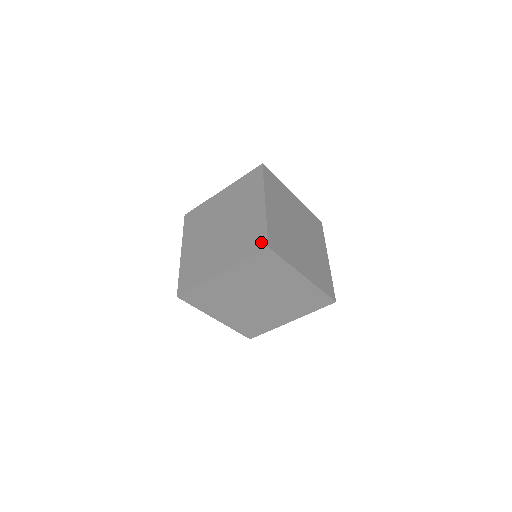
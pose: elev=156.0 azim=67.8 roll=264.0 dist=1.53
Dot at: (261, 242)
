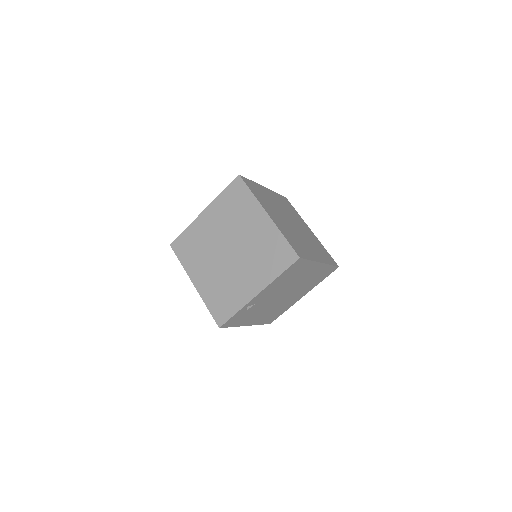
Dot at: occluded
